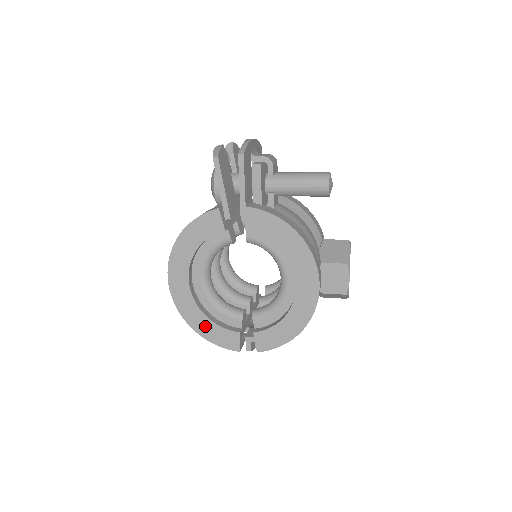
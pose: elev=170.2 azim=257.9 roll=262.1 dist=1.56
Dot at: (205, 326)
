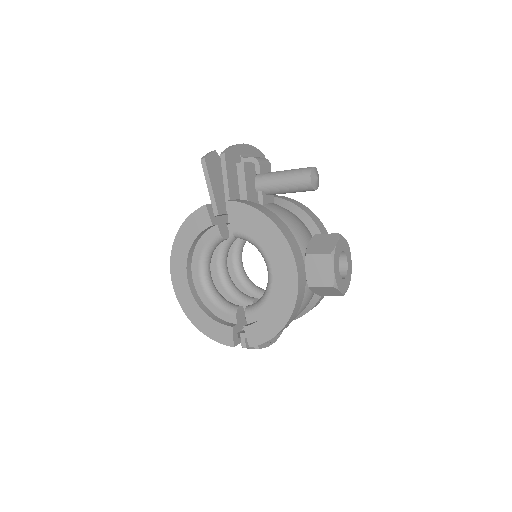
Dot at: (203, 321)
